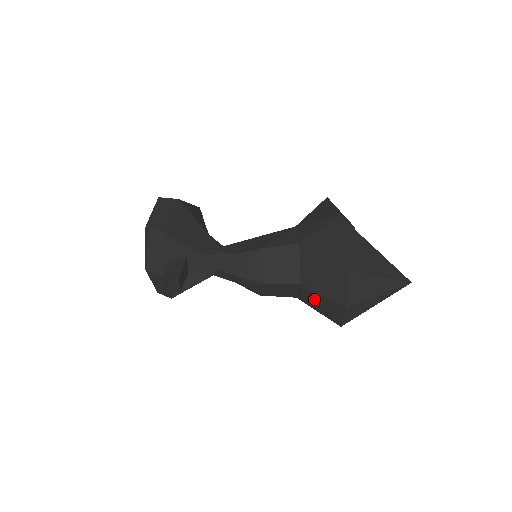
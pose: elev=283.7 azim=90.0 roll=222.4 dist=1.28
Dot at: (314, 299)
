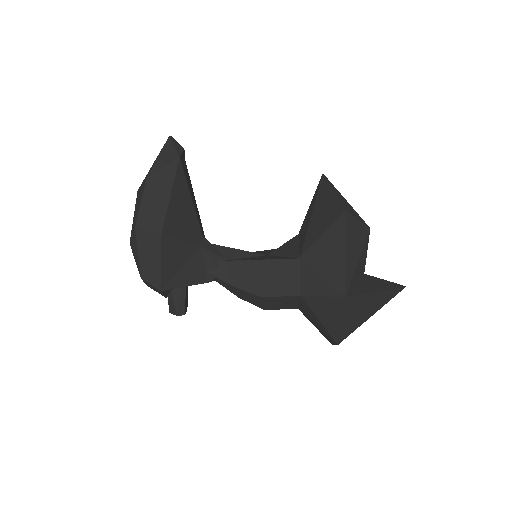
Dot at: occluded
